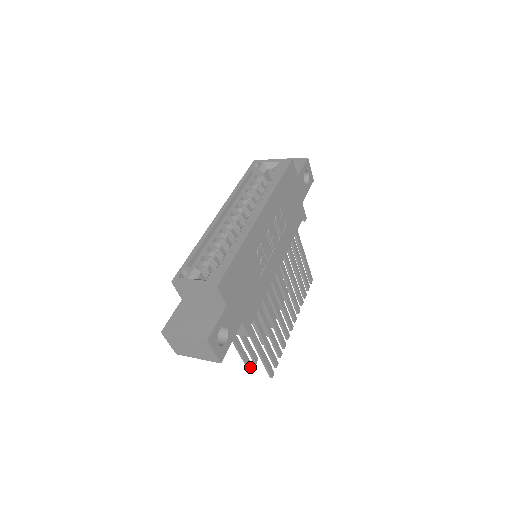
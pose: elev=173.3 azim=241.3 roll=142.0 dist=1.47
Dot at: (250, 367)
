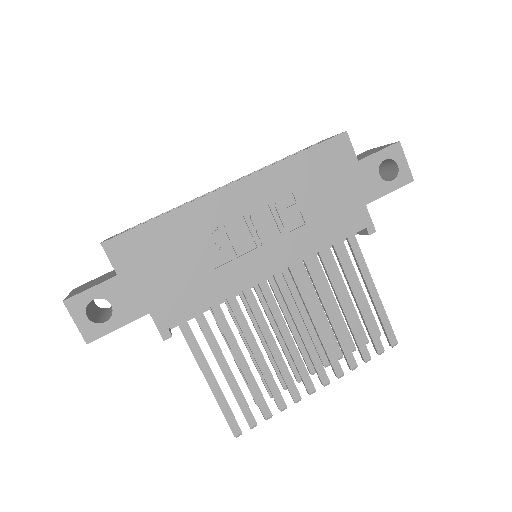
Dot at: occluded
